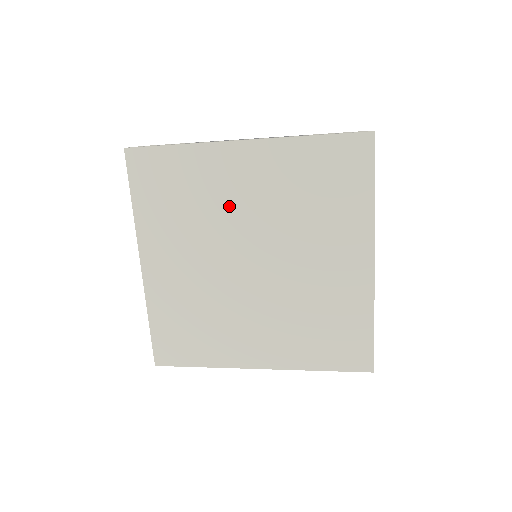
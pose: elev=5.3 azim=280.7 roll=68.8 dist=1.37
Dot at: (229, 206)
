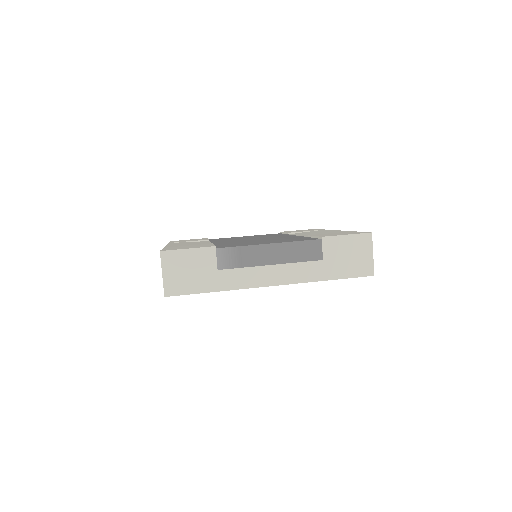
Dot at: occluded
